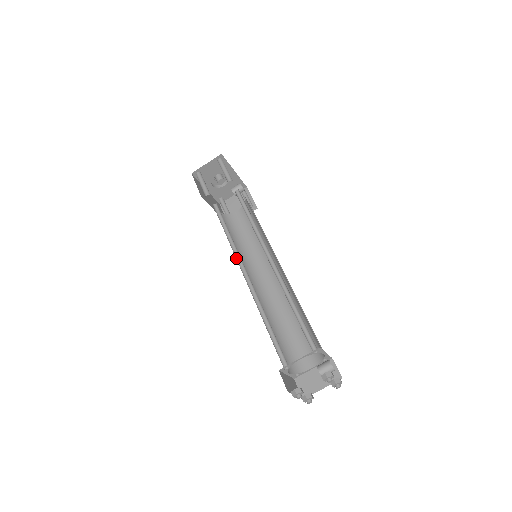
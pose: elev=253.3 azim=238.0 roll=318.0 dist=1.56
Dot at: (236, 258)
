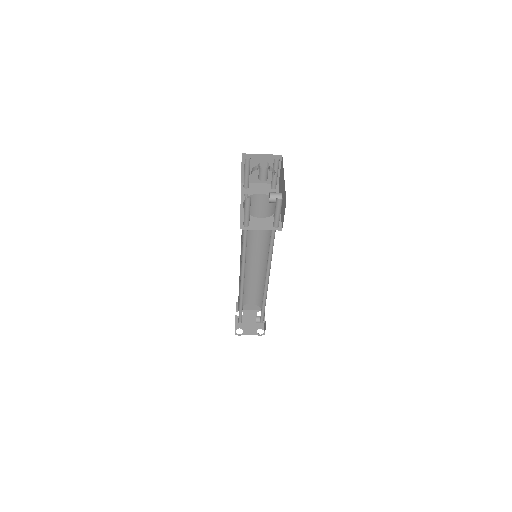
Dot at: (241, 265)
